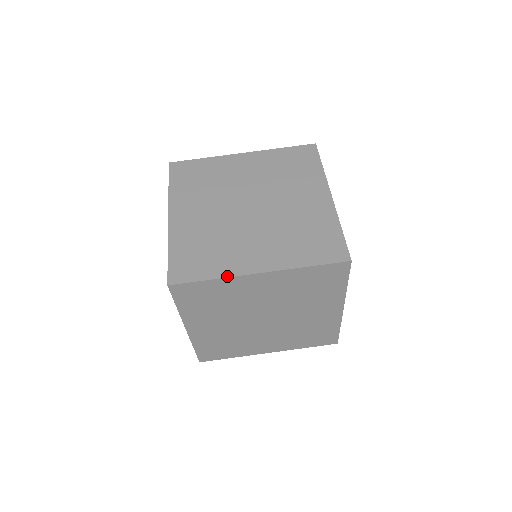
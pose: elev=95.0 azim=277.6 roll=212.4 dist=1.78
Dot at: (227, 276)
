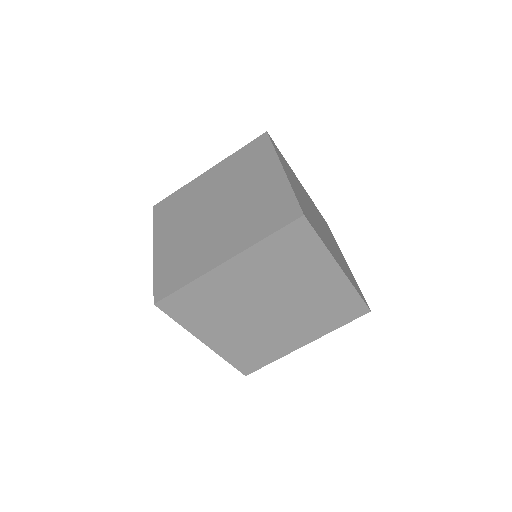
Dot at: (199, 276)
